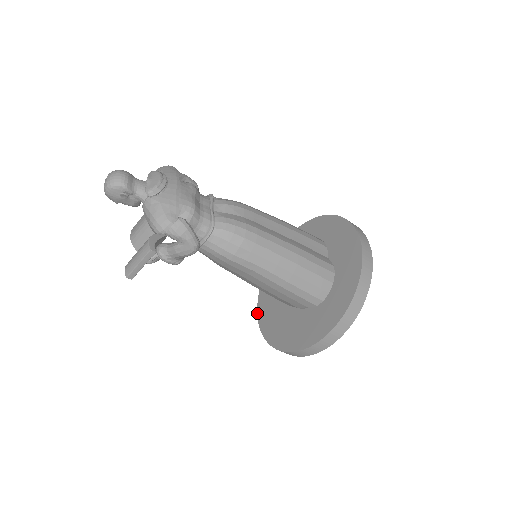
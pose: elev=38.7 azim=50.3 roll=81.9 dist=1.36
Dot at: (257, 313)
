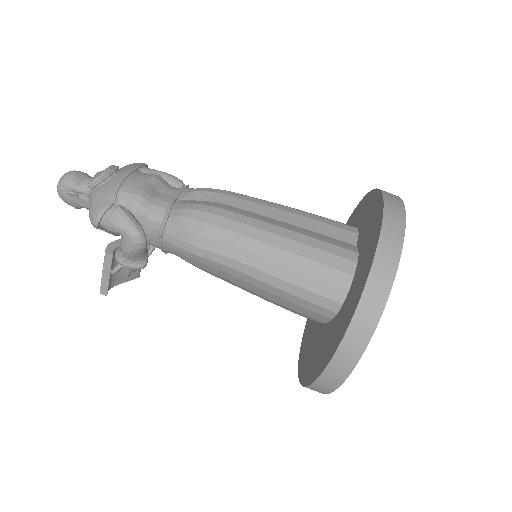
Dot at: occluded
